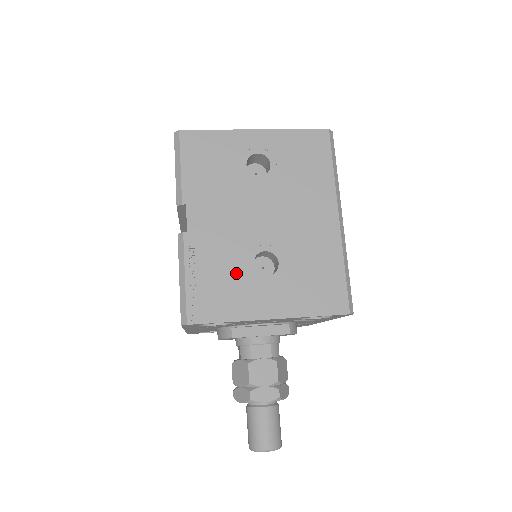
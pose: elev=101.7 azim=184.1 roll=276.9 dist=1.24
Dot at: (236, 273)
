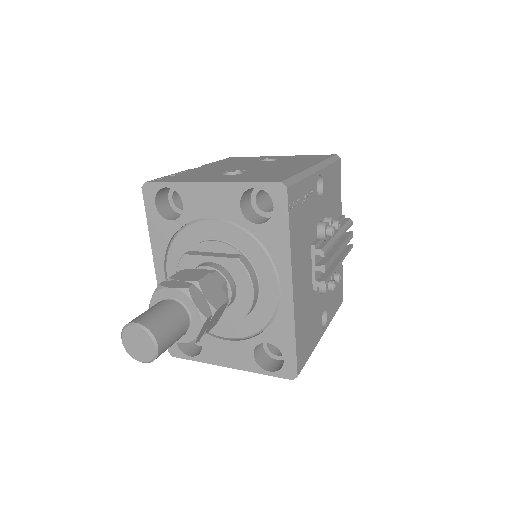
Dot at: (206, 174)
